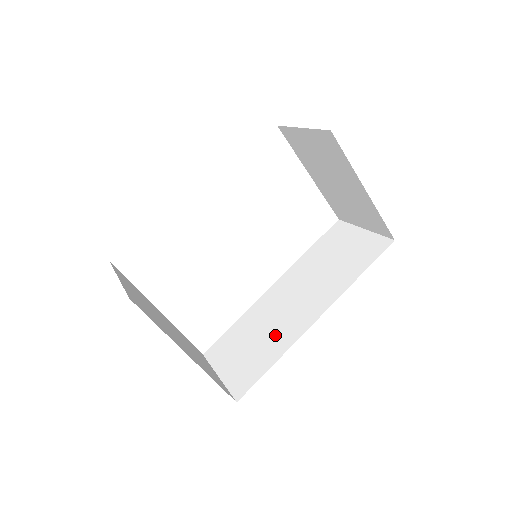
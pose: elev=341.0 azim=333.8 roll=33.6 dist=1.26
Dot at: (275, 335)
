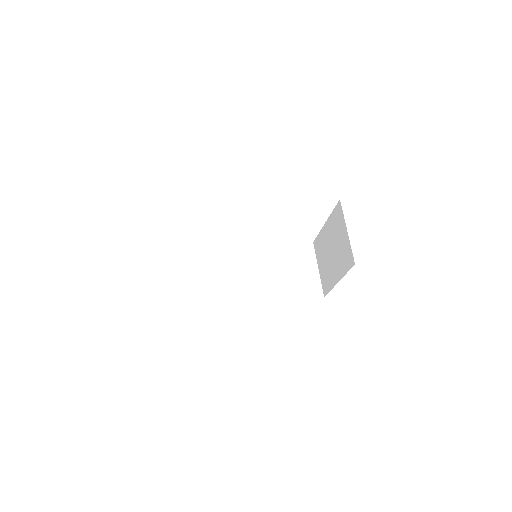
Dot at: (225, 288)
